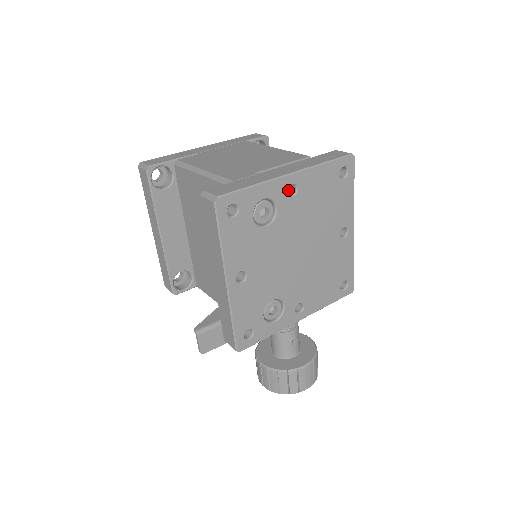
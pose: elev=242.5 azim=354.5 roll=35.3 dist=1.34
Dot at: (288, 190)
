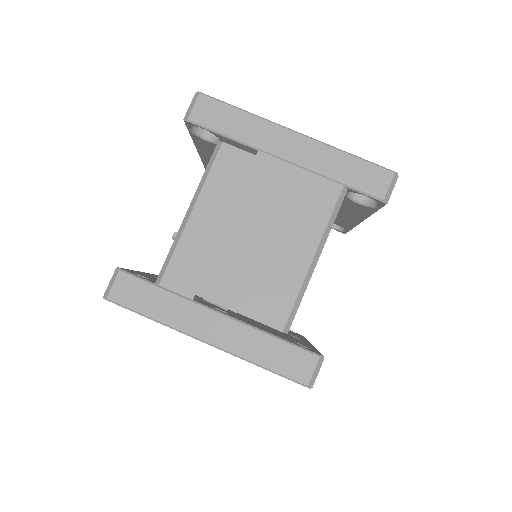
Dot at: occluded
